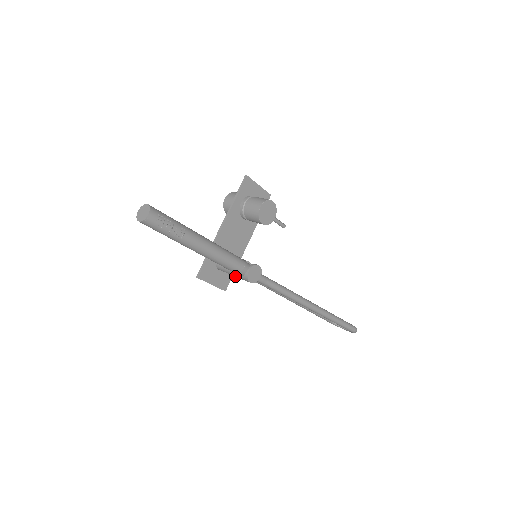
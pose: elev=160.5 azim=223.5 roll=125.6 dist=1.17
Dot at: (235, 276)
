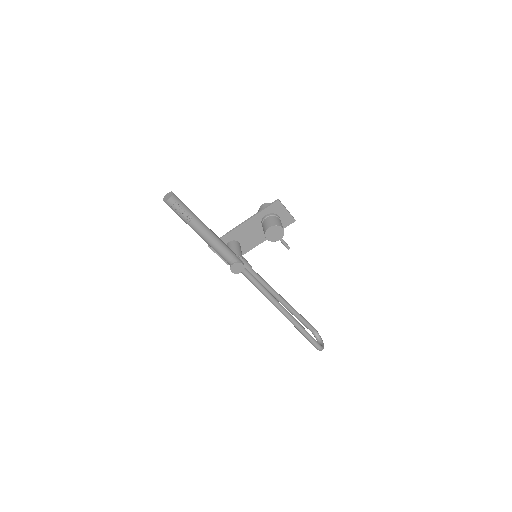
Dot at: occluded
